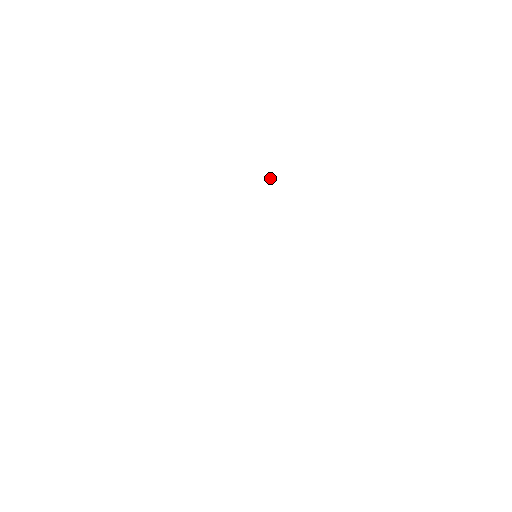
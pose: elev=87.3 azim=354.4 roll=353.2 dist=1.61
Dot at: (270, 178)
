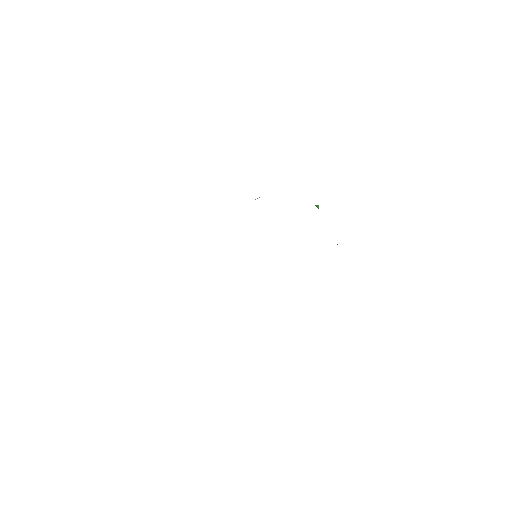
Dot at: occluded
